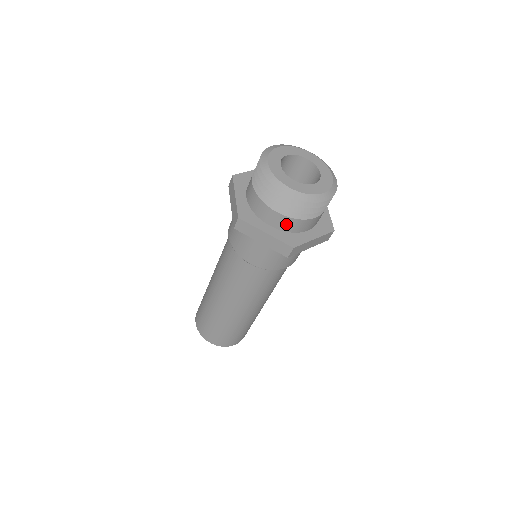
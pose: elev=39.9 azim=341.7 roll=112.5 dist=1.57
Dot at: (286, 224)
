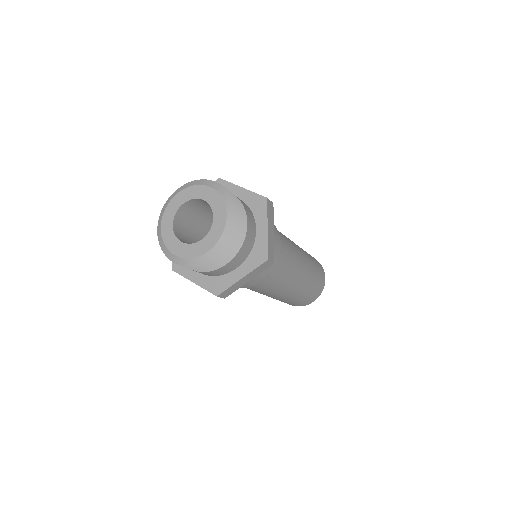
Dot at: (205, 273)
